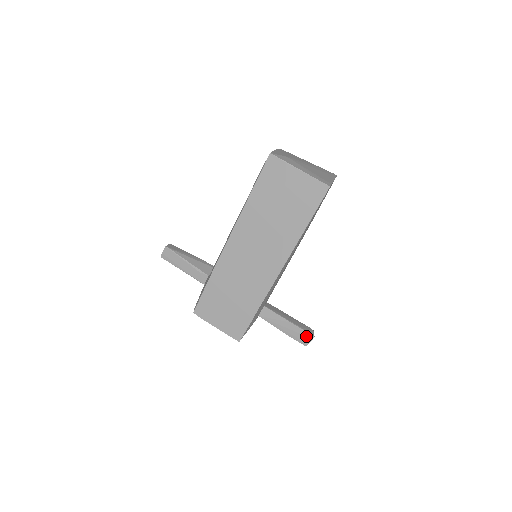
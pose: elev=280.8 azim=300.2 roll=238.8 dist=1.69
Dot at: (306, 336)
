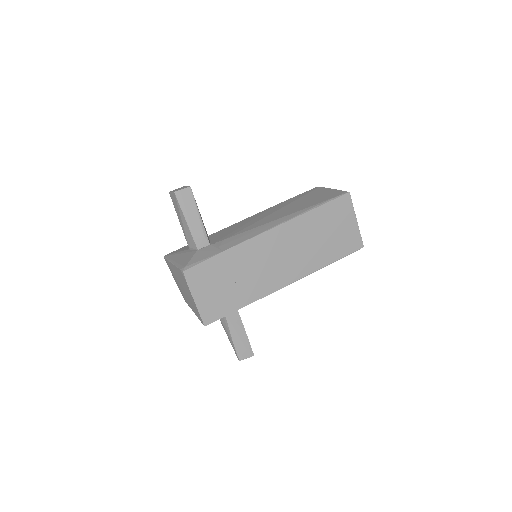
Dot at: (248, 351)
